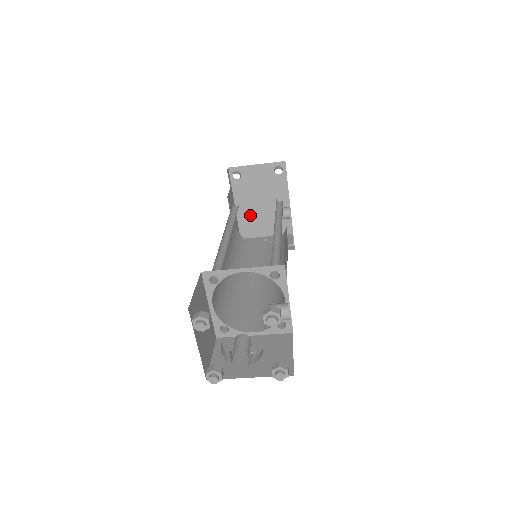
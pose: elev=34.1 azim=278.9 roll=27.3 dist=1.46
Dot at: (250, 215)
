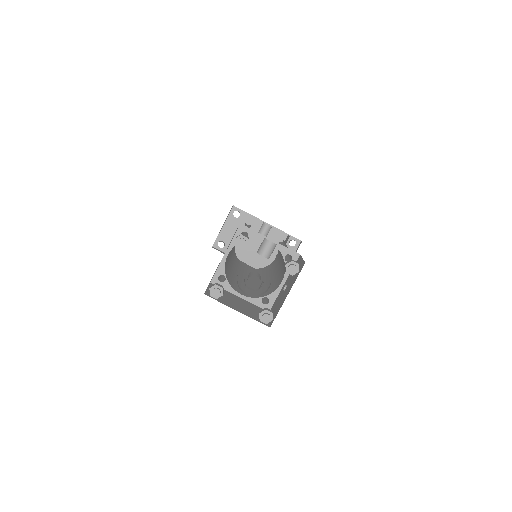
Dot at: (256, 256)
